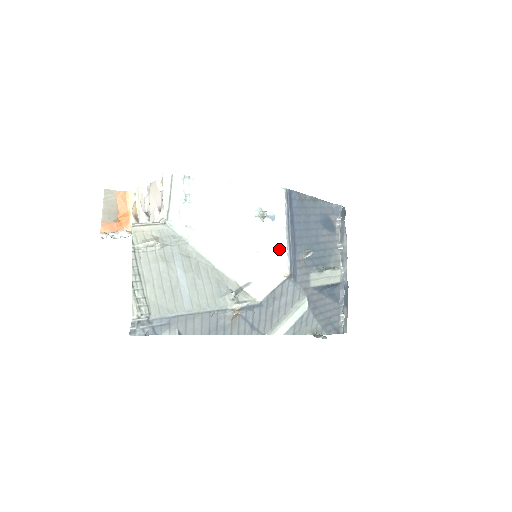
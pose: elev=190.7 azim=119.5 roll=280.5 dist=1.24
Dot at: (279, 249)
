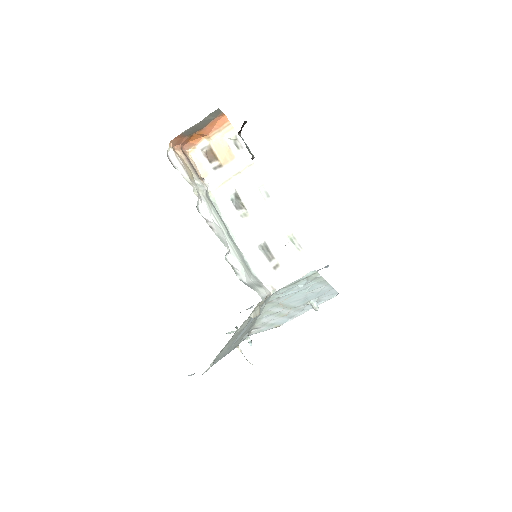
Dot at: (293, 316)
